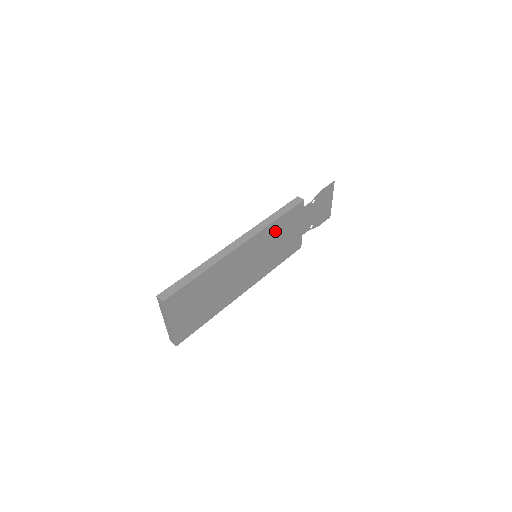
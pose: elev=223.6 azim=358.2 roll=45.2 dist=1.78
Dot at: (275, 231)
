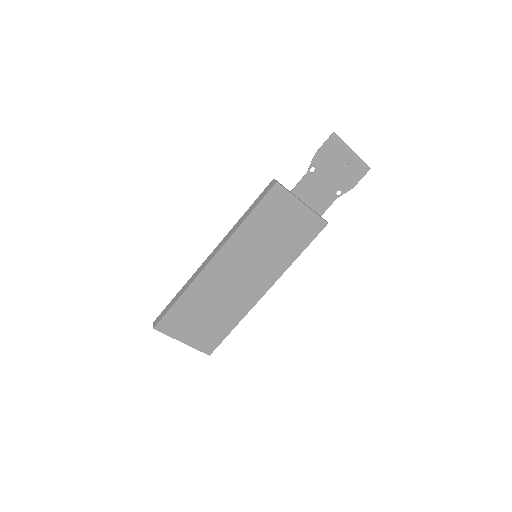
Dot at: (257, 228)
